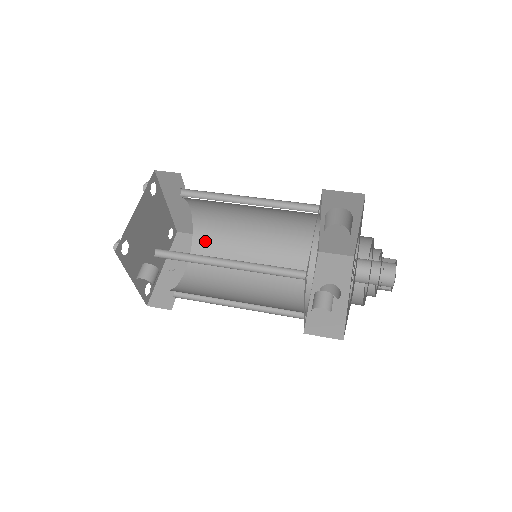
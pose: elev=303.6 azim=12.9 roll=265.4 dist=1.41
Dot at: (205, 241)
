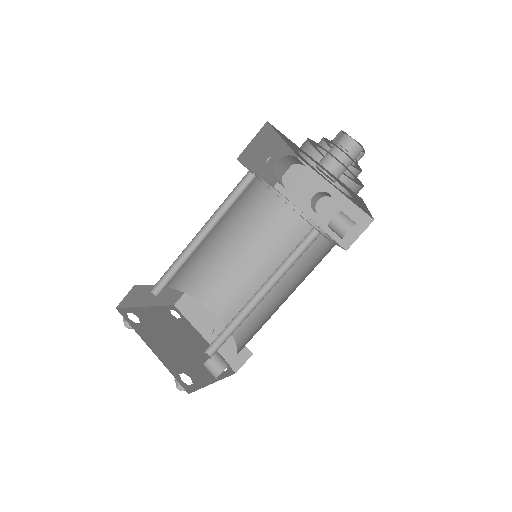
Dot at: (203, 287)
